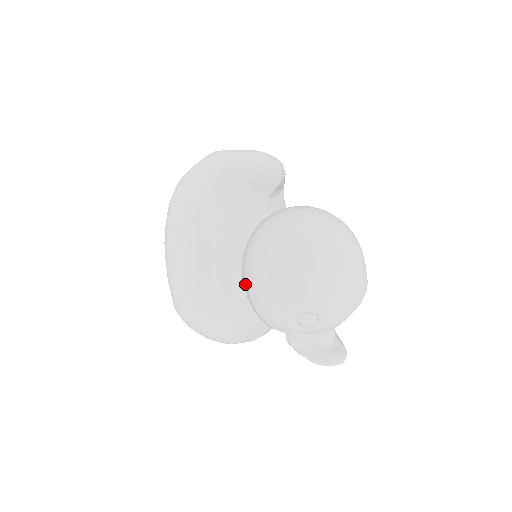
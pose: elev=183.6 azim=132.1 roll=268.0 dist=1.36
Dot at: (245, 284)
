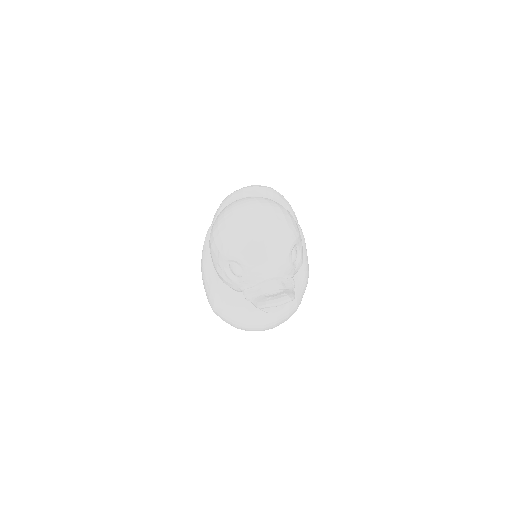
Dot at: occluded
